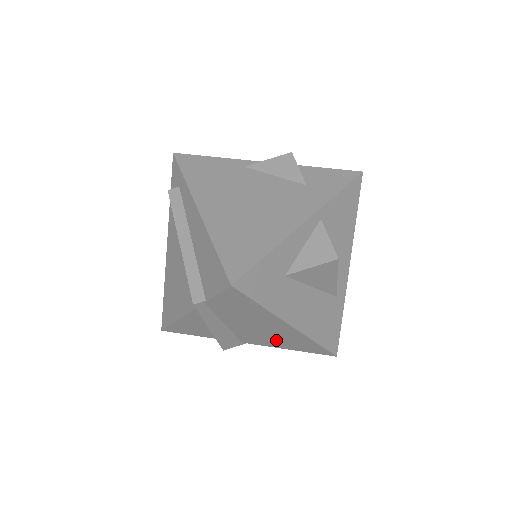
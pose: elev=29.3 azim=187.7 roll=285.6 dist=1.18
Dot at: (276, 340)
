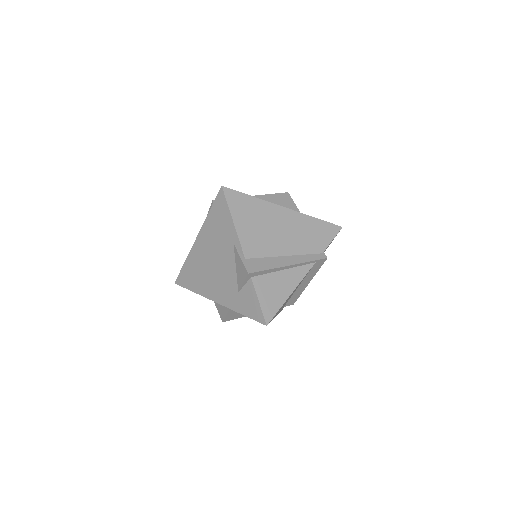
Dot at: occluded
